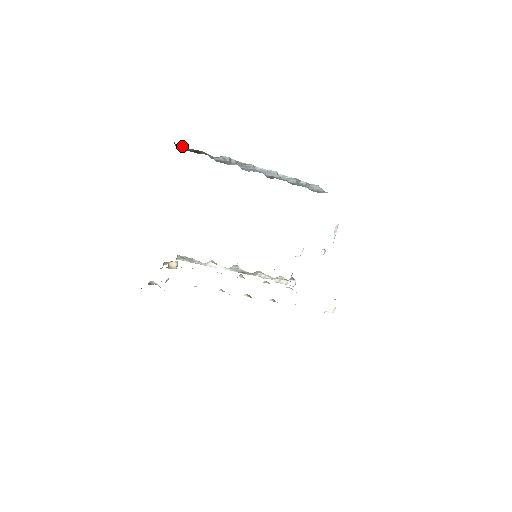
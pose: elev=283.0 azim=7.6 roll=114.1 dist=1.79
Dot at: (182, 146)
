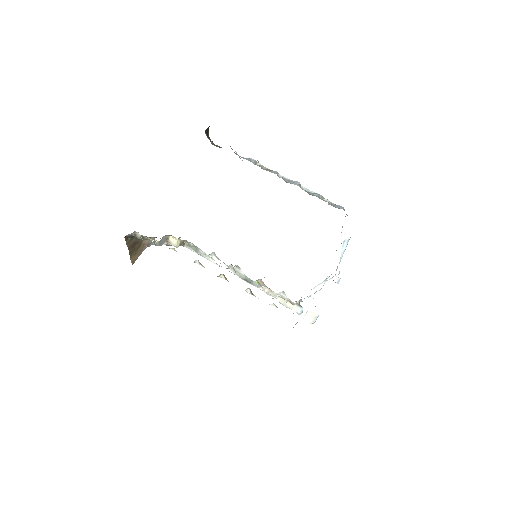
Dot at: (217, 145)
